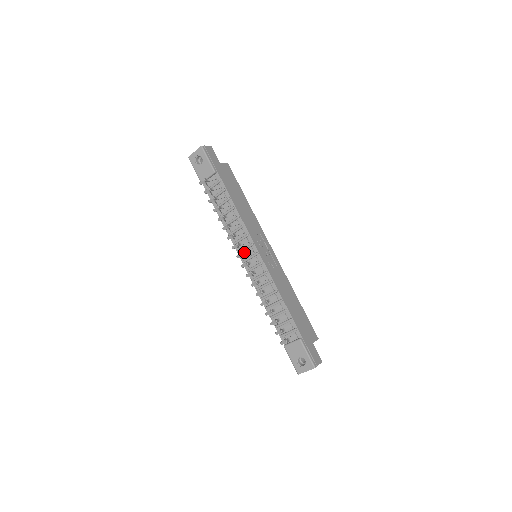
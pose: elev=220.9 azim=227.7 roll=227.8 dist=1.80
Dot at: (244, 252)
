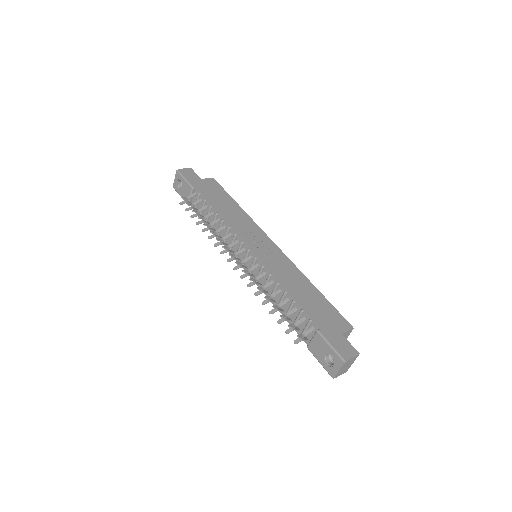
Dot at: (234, 254)
